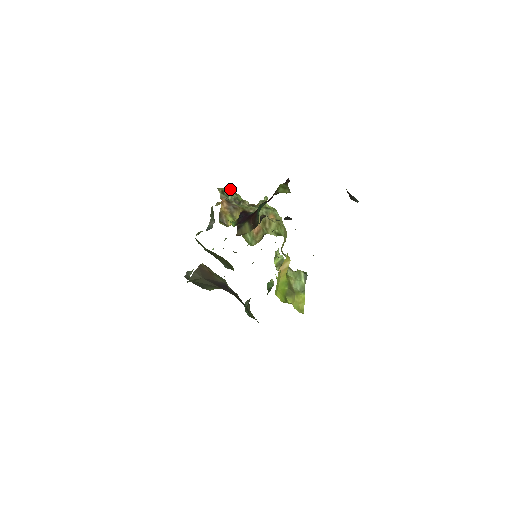
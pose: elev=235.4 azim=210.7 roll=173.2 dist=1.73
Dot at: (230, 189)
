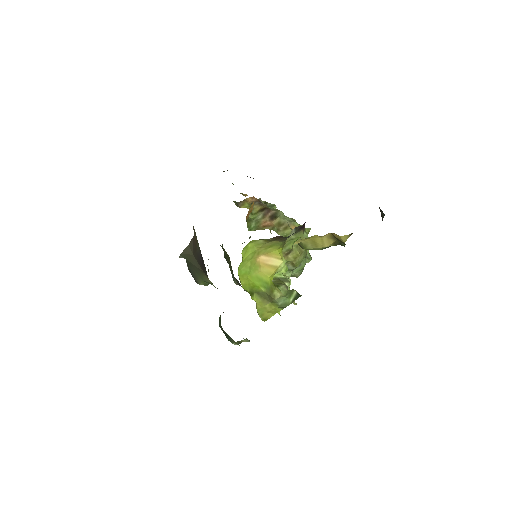
Dot at: occluded
